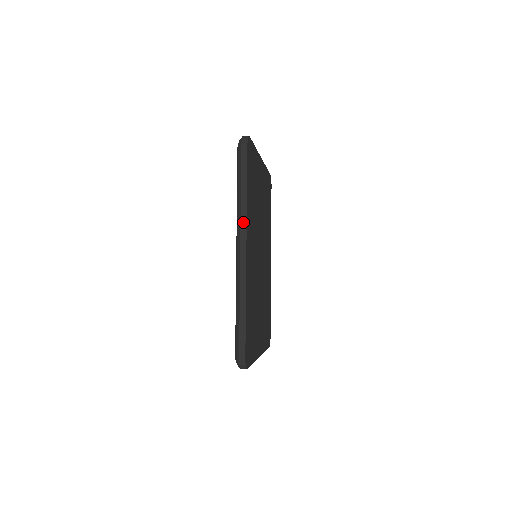
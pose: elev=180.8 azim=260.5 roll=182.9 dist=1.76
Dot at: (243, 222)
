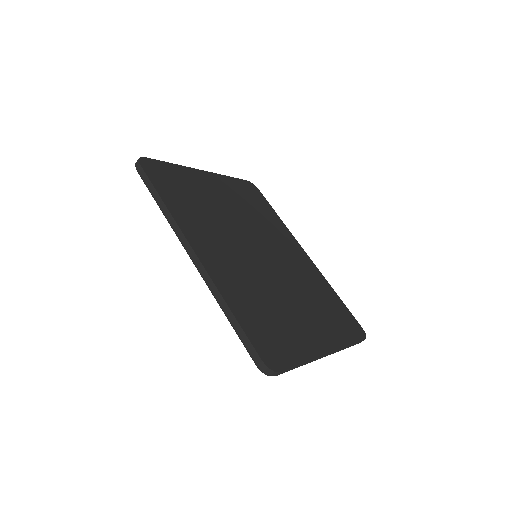
Dot at: (176, 229)
